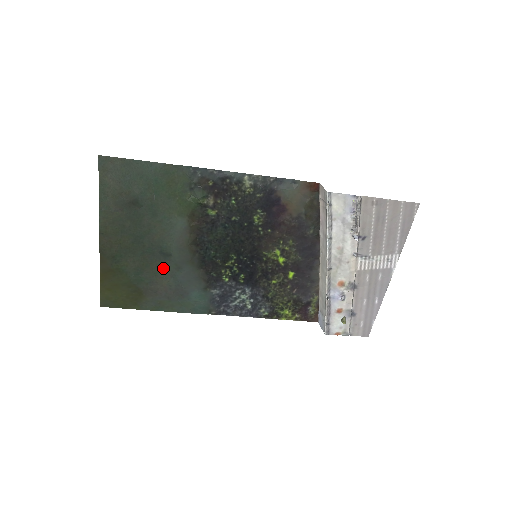
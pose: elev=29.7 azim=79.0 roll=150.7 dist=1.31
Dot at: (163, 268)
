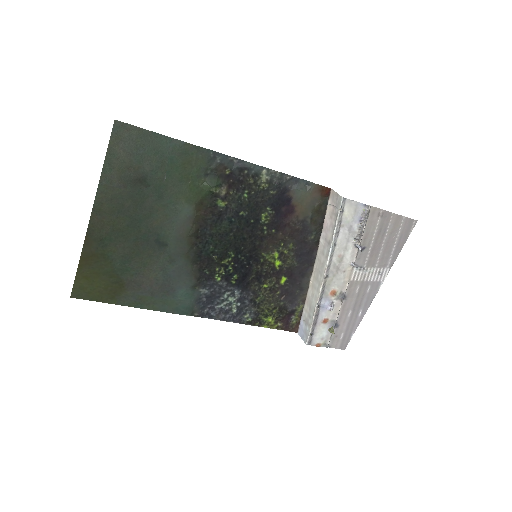
Dot at: (154, 259)
